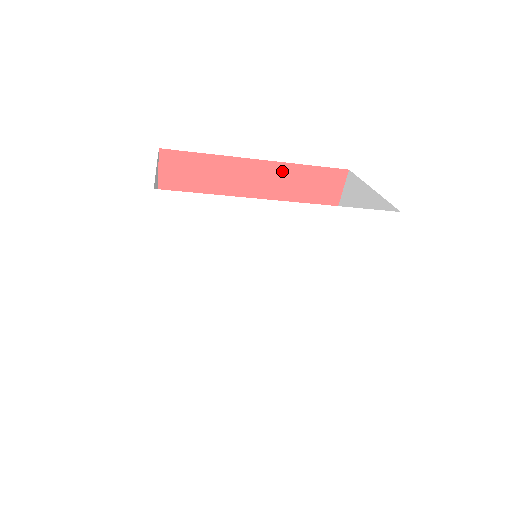
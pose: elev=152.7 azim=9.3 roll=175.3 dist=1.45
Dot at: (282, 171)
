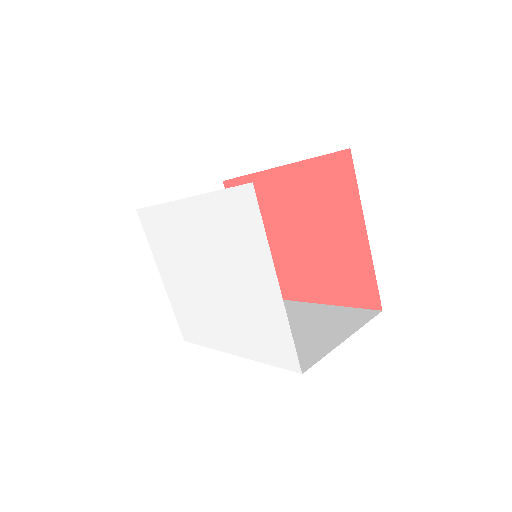
Dot at: (296, 171)
